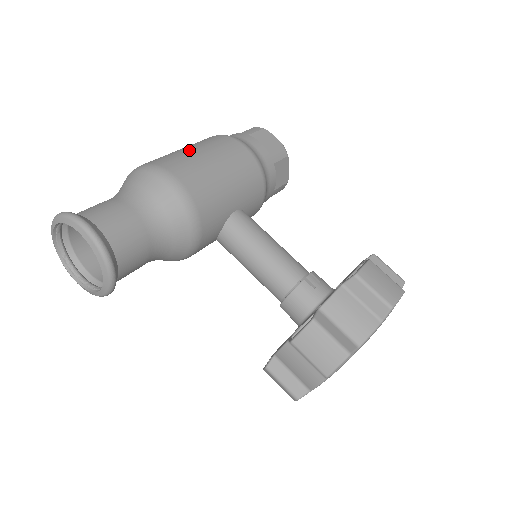
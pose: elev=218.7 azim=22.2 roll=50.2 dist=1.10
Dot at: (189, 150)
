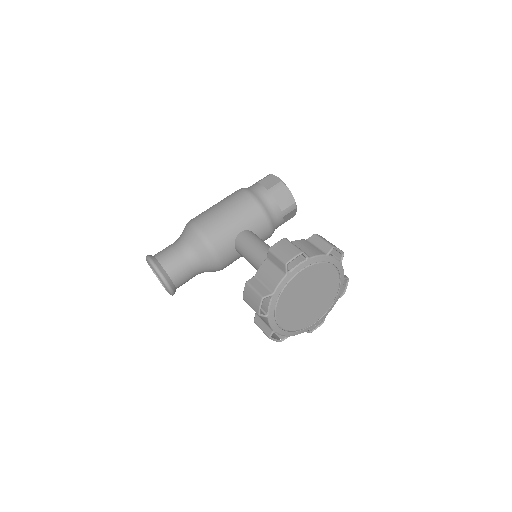
Dot at: occluded
